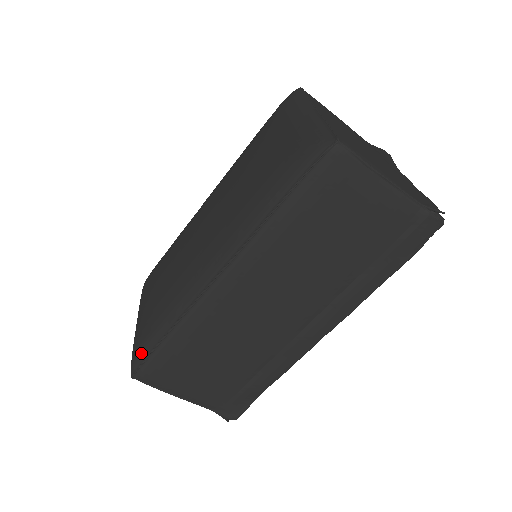
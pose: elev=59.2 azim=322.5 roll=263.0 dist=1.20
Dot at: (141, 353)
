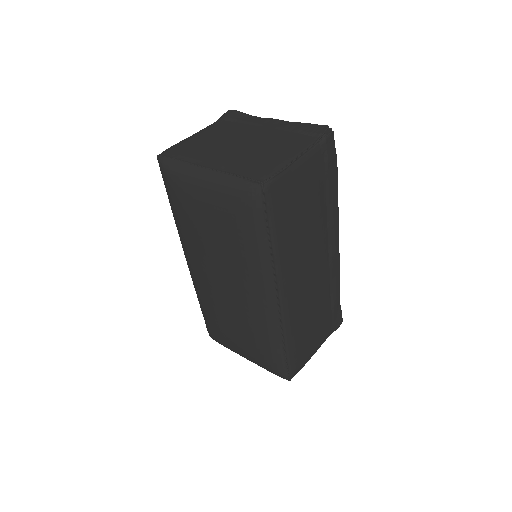
Dot at: (281, 369)
